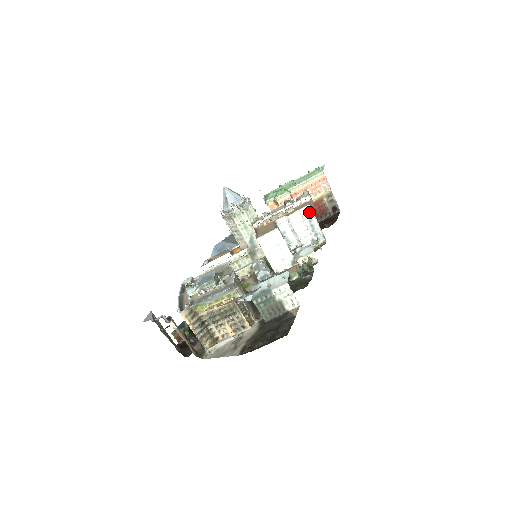
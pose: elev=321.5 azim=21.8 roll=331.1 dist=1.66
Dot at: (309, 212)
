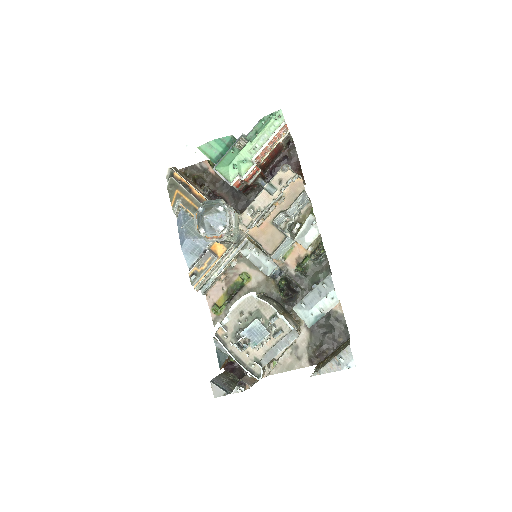
Dot at: (303, 195)
